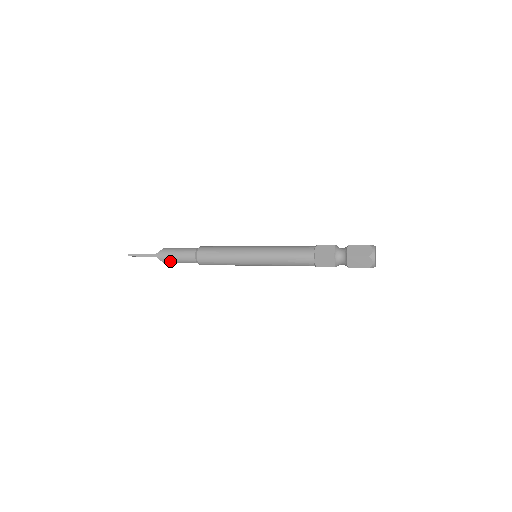
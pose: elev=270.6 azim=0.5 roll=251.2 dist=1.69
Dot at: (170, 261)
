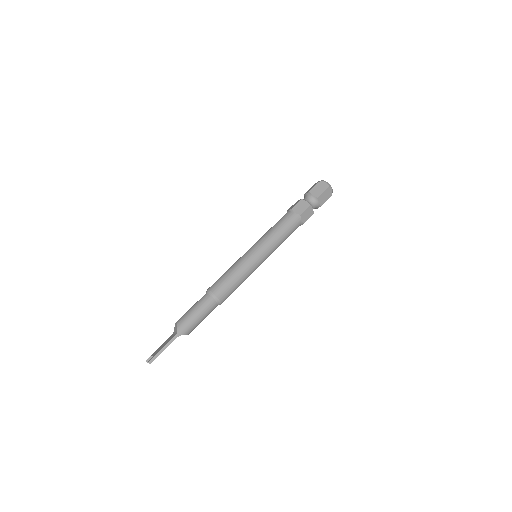
Dot at: (194, 327)
